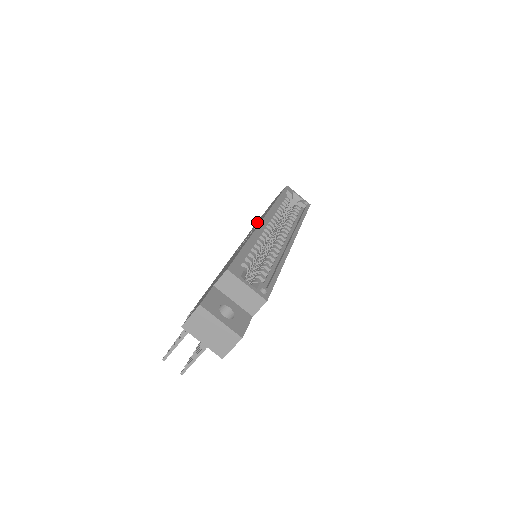
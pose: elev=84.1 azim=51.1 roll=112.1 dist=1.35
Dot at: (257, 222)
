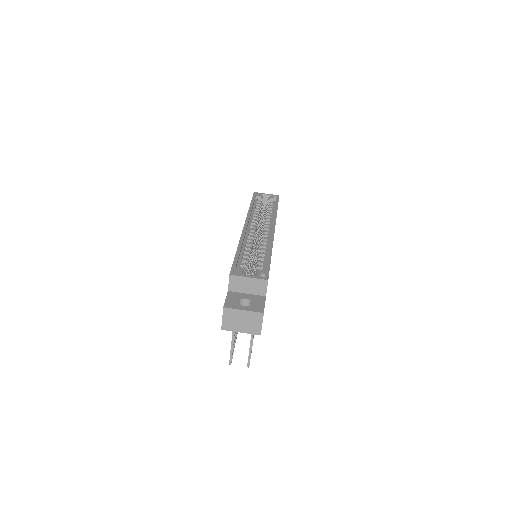
Dot at: occluded
